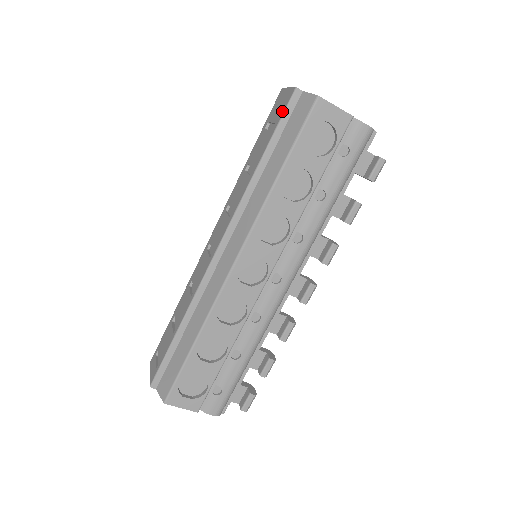
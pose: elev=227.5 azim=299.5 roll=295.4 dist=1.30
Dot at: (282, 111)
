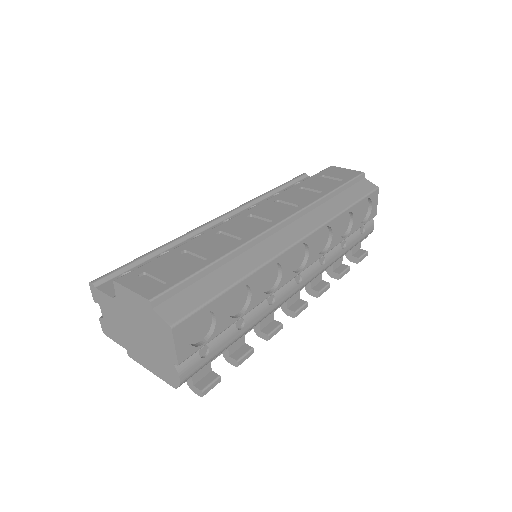
Dot at: (351, 176)
